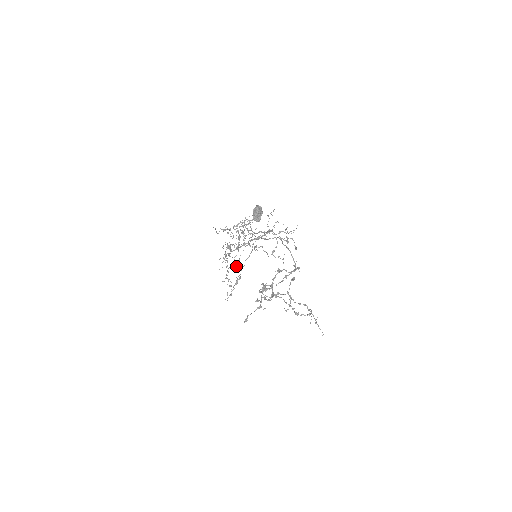
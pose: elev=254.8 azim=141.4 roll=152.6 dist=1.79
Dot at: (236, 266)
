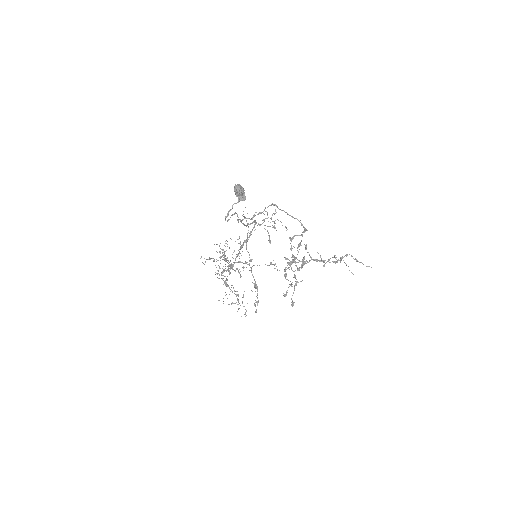
Dot at: (238, 296)
